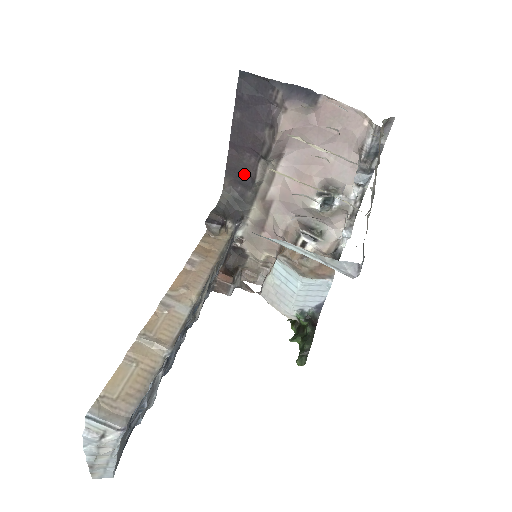
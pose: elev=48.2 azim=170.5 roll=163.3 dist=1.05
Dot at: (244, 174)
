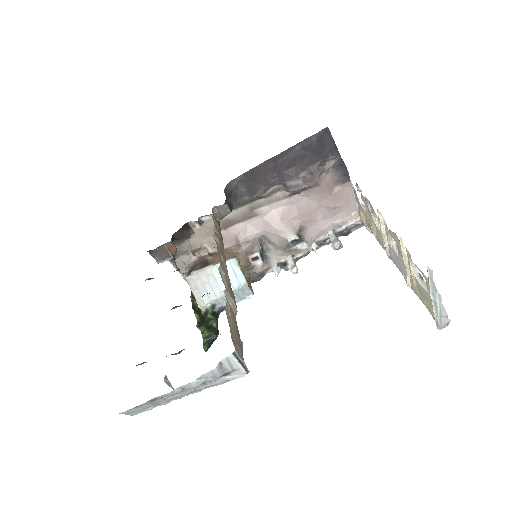
Dot at: (258, 184)
